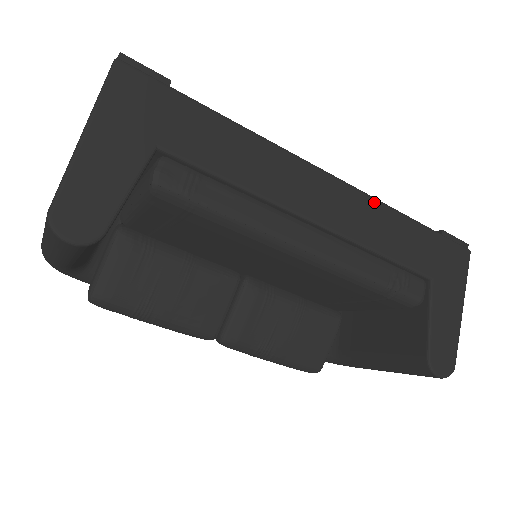
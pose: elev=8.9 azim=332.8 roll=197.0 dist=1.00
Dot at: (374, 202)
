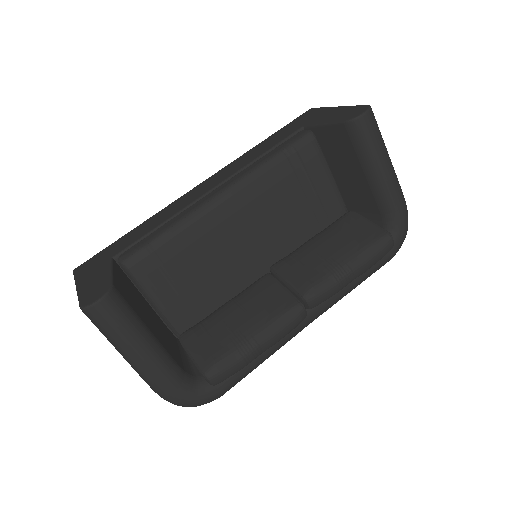
Dot at: (235, 161)
